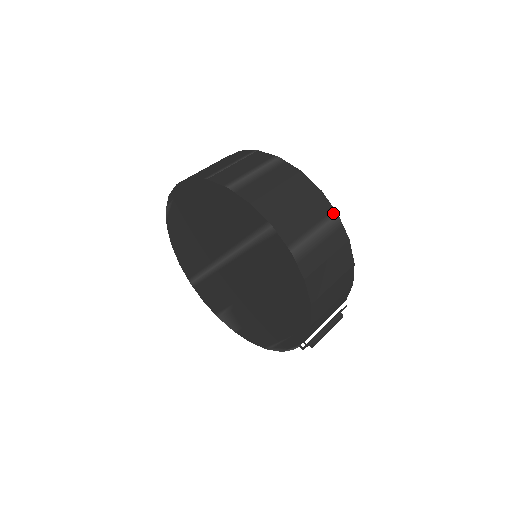
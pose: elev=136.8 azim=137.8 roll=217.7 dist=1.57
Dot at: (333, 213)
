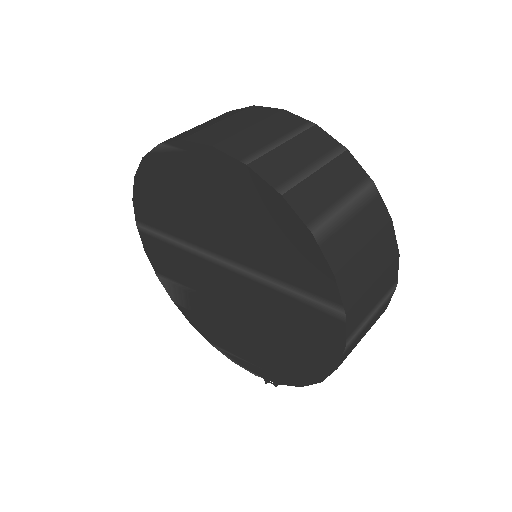
Dot at: (395, 284)
